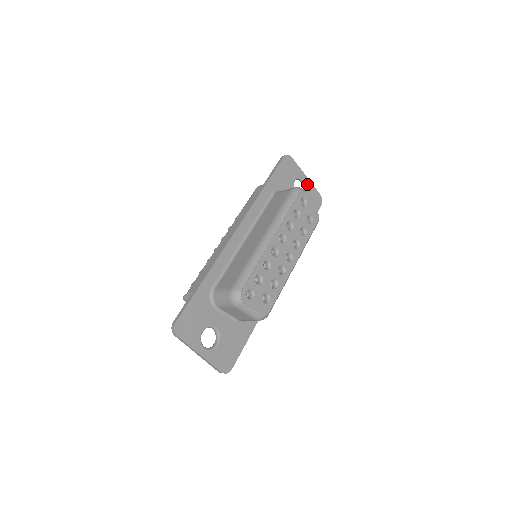
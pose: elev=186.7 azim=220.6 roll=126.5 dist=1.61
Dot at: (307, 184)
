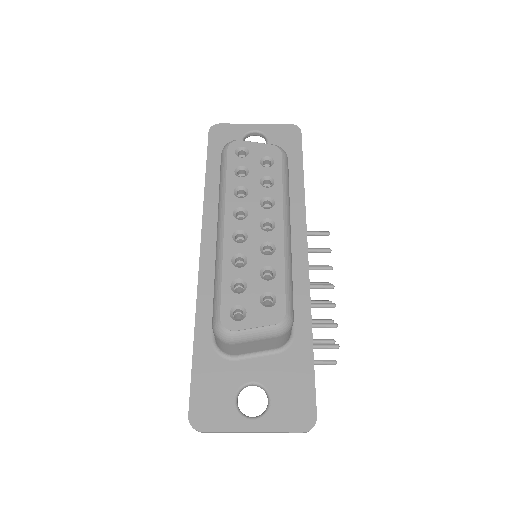
Dot at: (262, 130)
